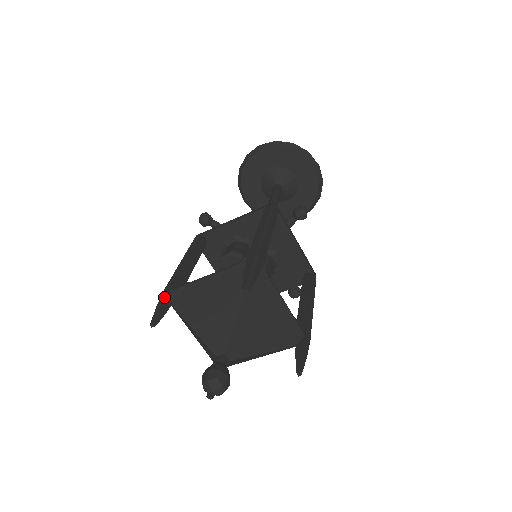
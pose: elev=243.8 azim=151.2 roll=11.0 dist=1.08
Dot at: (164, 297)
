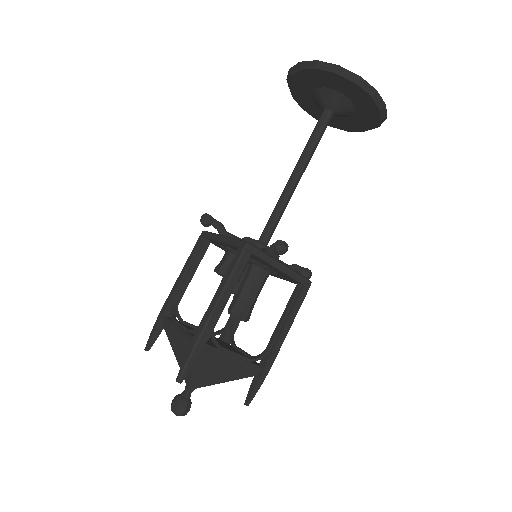
Dot at: (156, 324)
